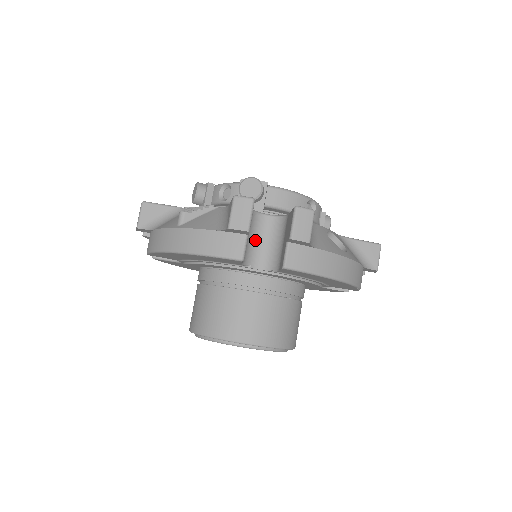
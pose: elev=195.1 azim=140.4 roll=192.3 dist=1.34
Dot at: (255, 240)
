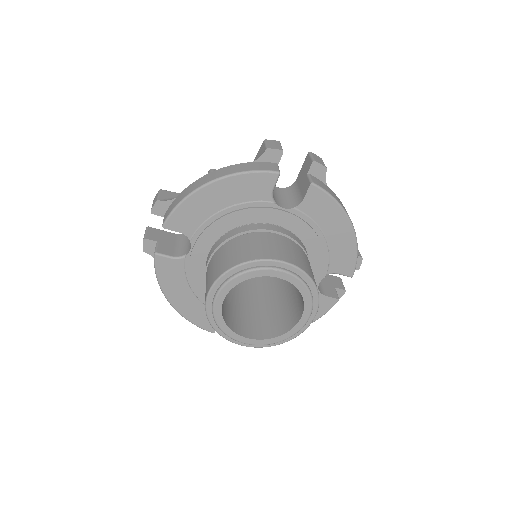
Dot at: (274, 193)
